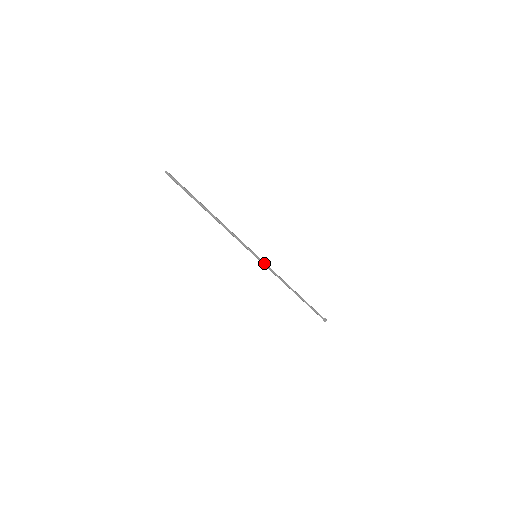
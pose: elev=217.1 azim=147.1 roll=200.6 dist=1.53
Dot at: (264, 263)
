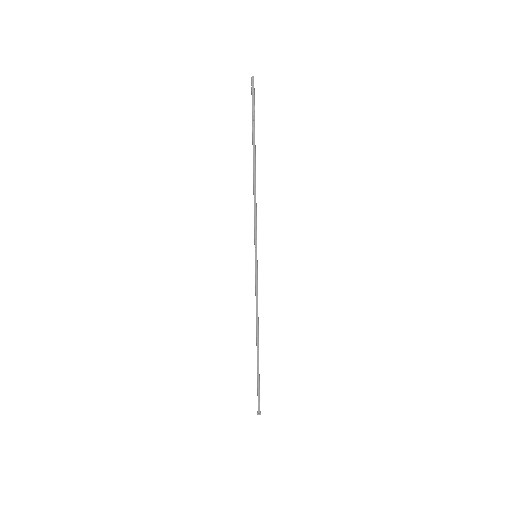
Dot at: (257, 272)
